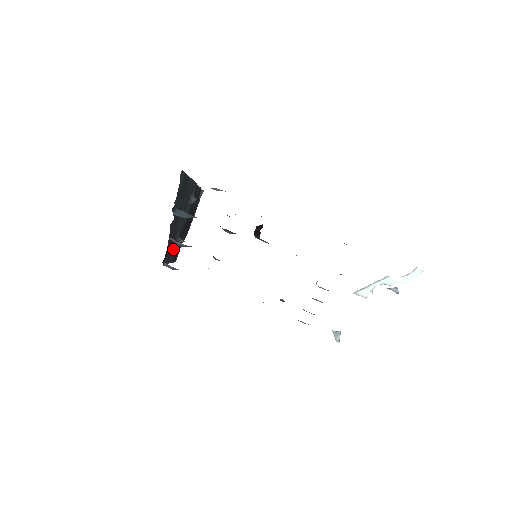
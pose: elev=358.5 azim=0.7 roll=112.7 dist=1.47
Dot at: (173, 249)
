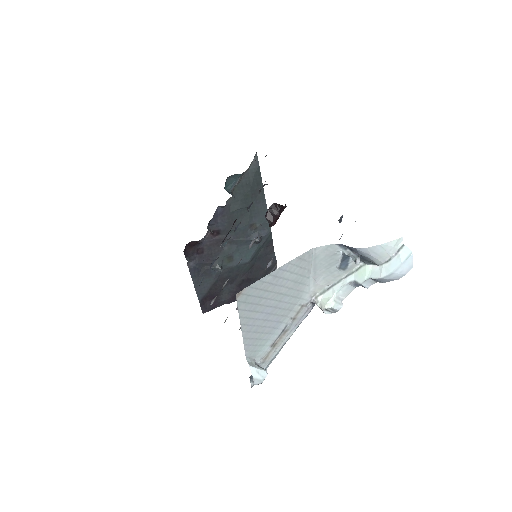
Dot at: (207, 269)
